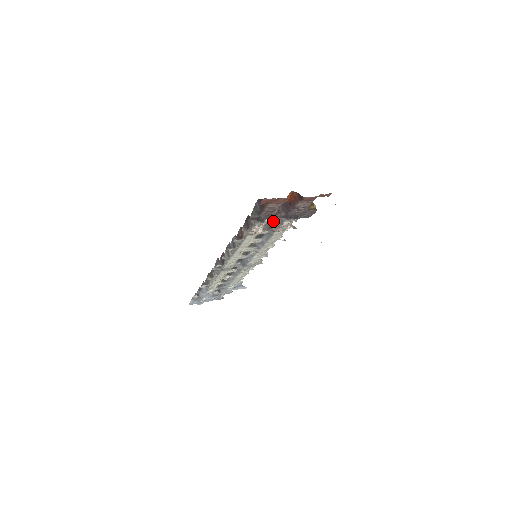
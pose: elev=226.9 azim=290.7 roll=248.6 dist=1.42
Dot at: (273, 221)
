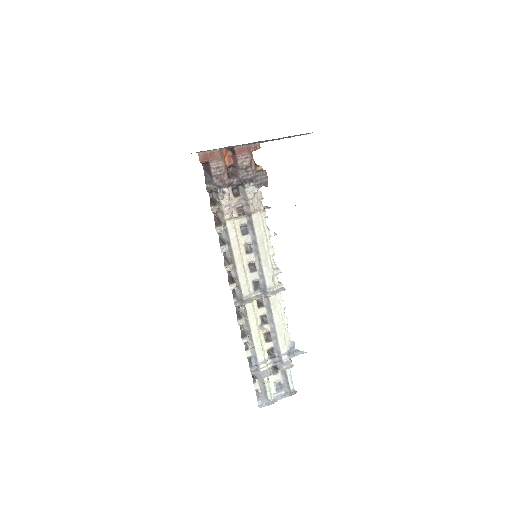
Dot at: (238, 198)
